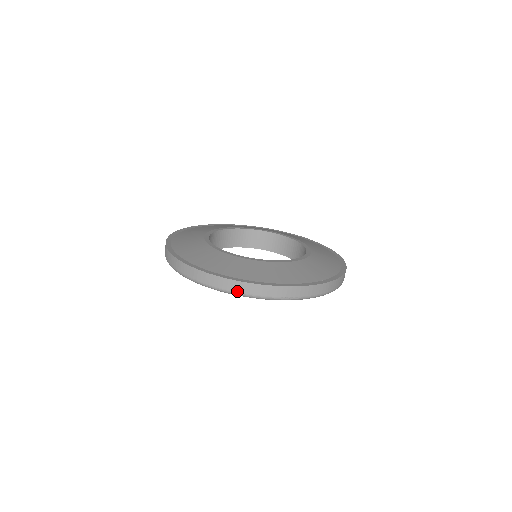
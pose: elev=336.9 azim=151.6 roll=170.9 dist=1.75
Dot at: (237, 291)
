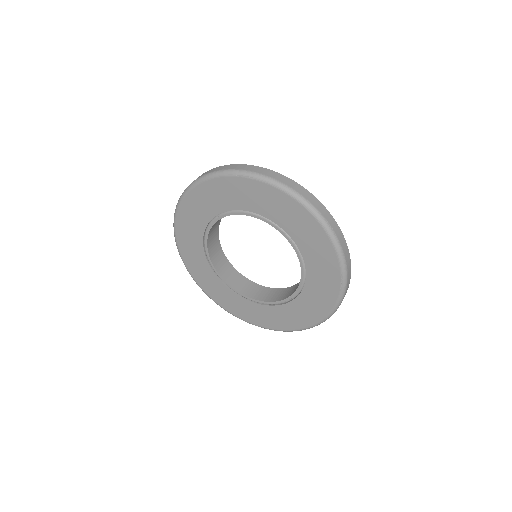
Dot at: (293, 188)
